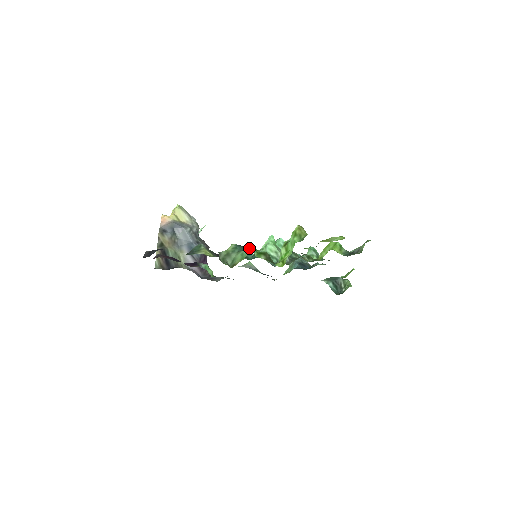
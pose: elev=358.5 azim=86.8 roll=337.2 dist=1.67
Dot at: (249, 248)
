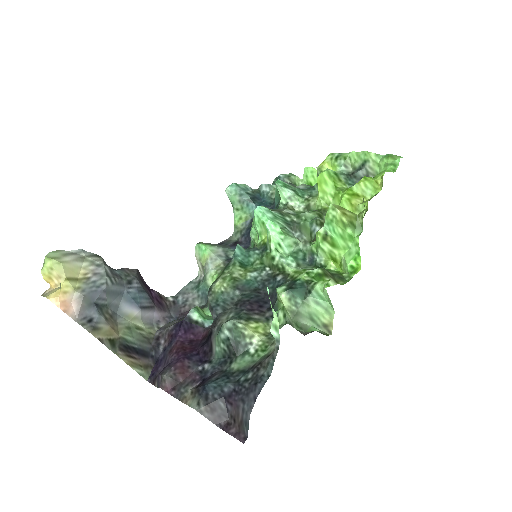
Dot at: (304, 282)
